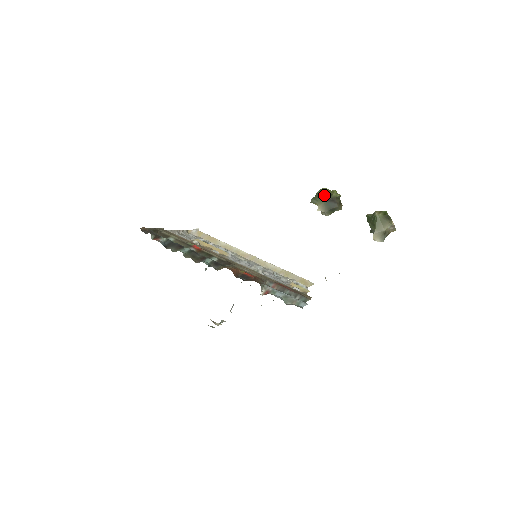
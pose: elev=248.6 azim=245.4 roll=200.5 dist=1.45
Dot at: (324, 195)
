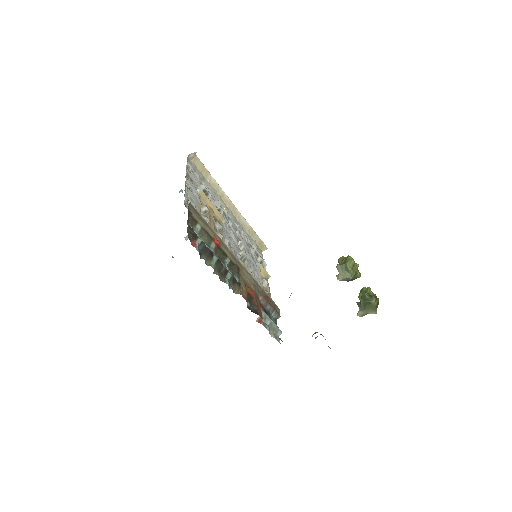
Dot at: (351, 271)
